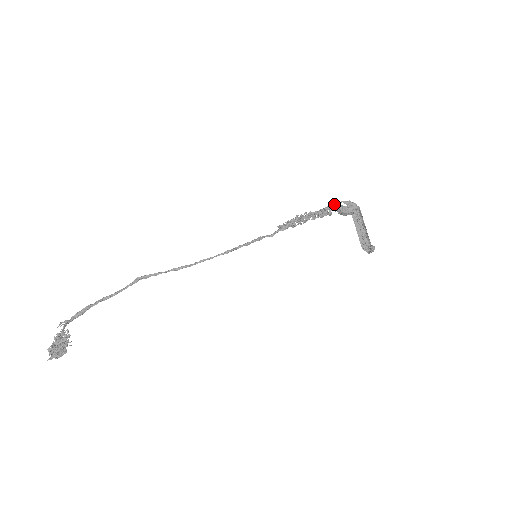
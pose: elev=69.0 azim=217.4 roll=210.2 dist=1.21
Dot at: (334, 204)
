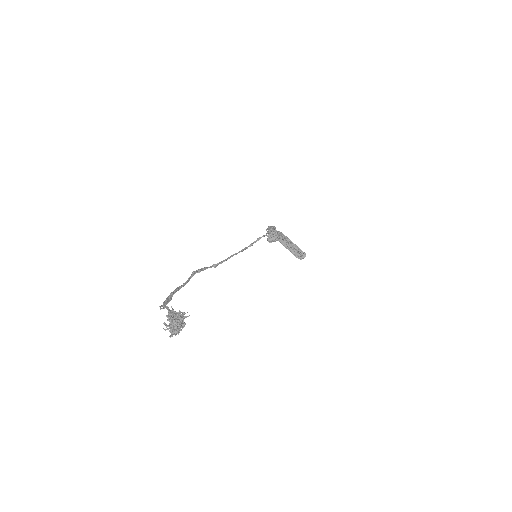
Dot at: occluded
